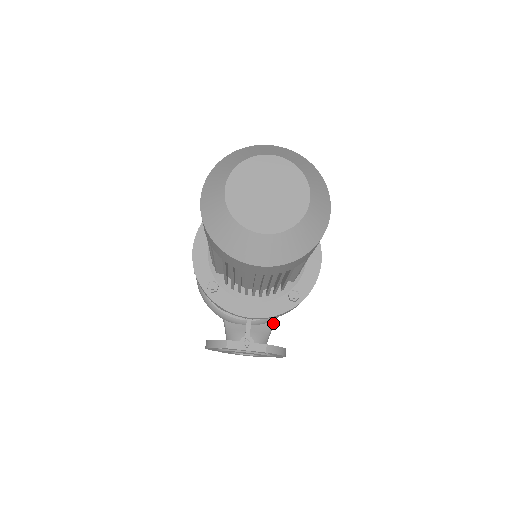
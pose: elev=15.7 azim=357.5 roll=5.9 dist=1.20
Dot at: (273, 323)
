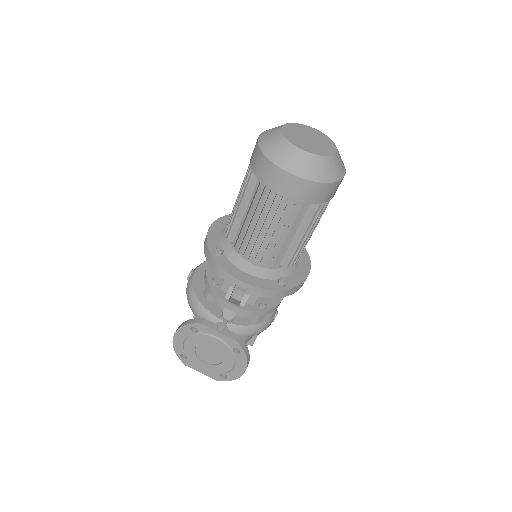
Dot at: (243, 339)
